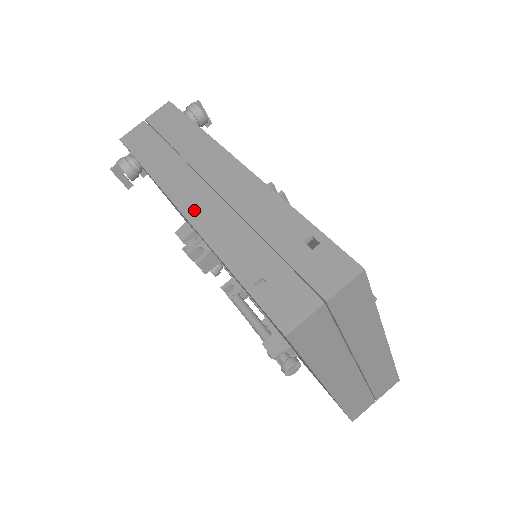
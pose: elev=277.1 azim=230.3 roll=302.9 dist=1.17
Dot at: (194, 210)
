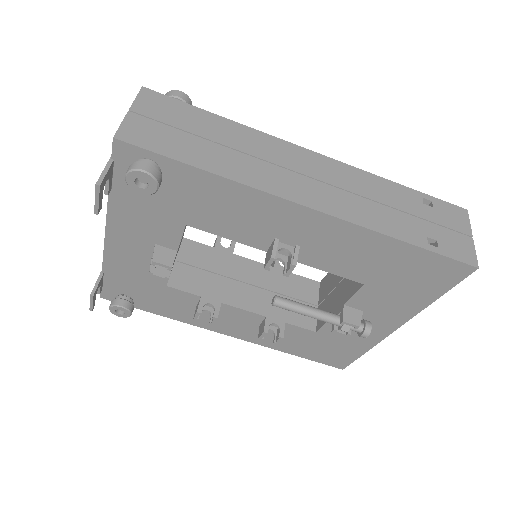
Dot at: (319, 201)
